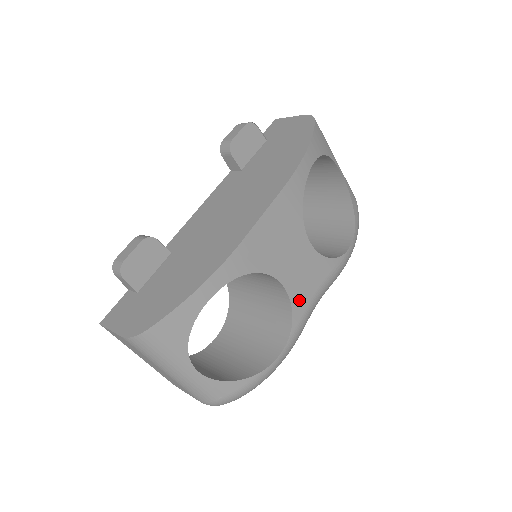
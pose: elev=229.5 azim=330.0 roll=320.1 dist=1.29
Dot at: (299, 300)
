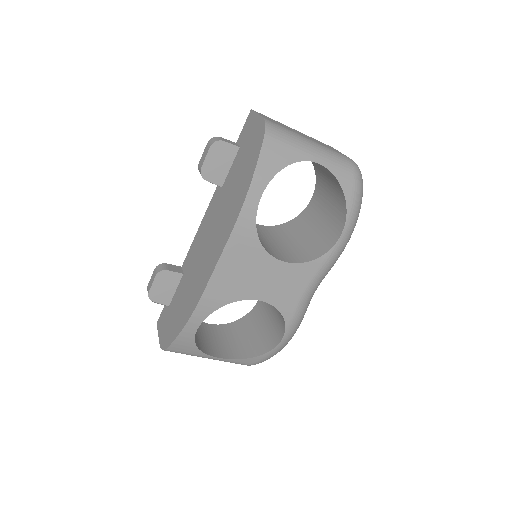
Dot at: (285, 303)
